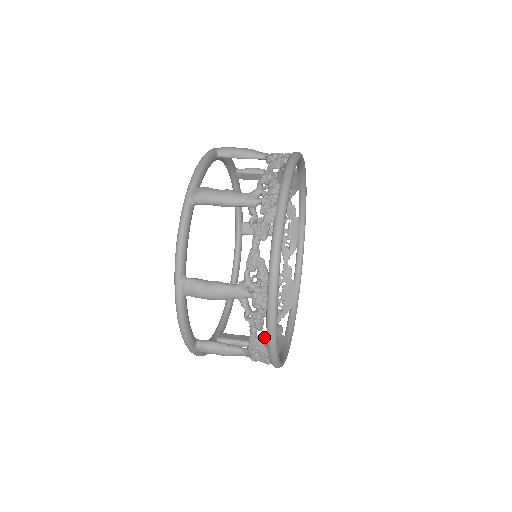
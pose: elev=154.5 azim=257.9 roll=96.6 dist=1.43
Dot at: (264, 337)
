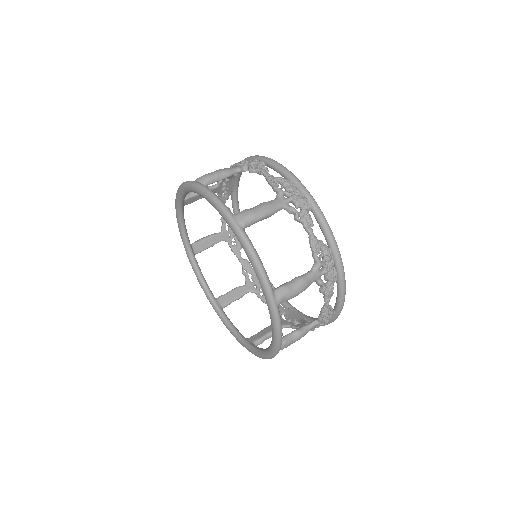
Dot at: occluded
